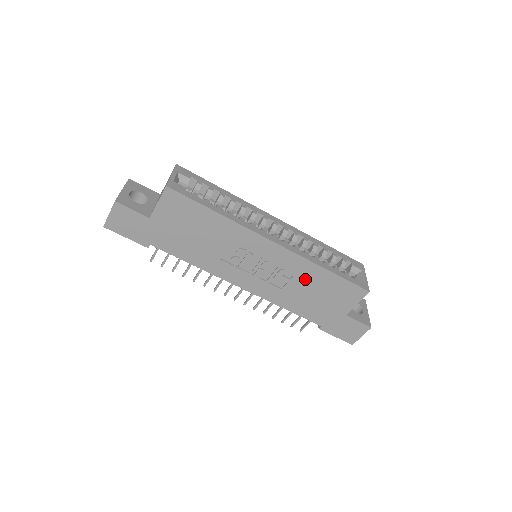
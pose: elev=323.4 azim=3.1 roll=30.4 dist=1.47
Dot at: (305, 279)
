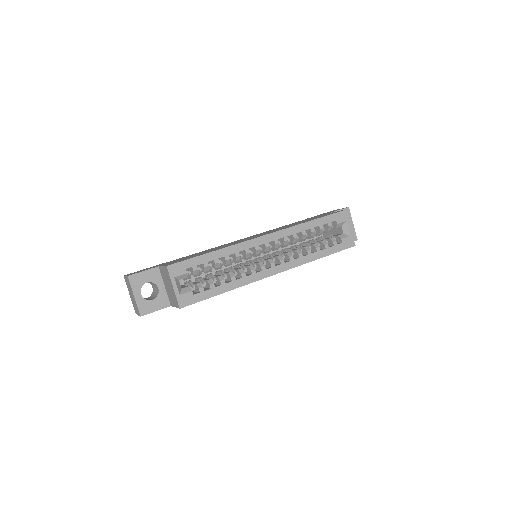
Dot at: occluded
